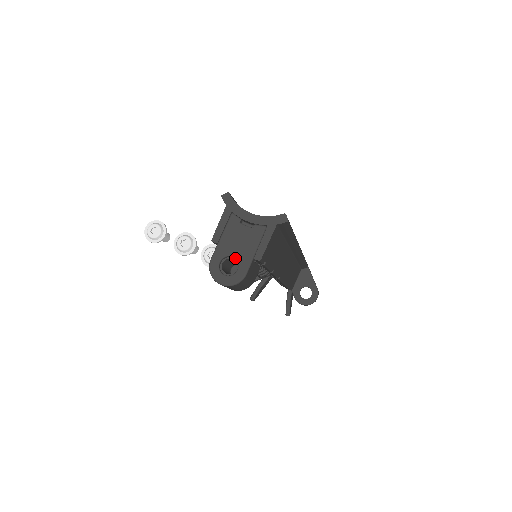
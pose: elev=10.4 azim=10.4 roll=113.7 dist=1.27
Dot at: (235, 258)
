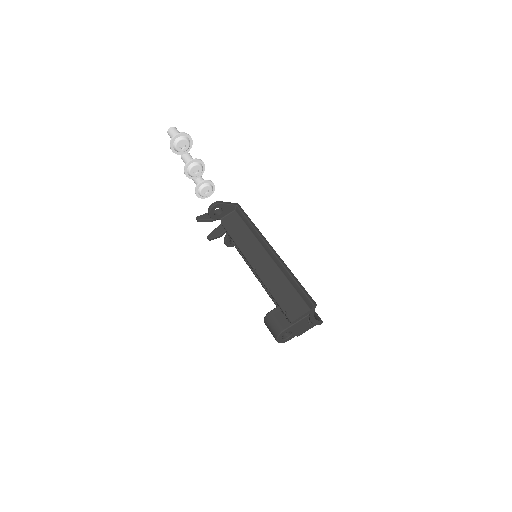
Dot at: (292, 333)
